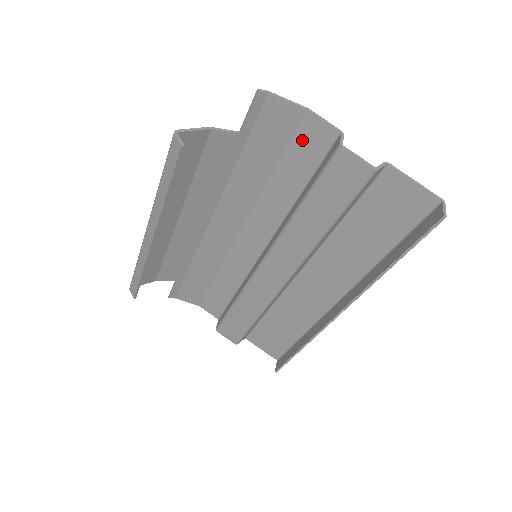
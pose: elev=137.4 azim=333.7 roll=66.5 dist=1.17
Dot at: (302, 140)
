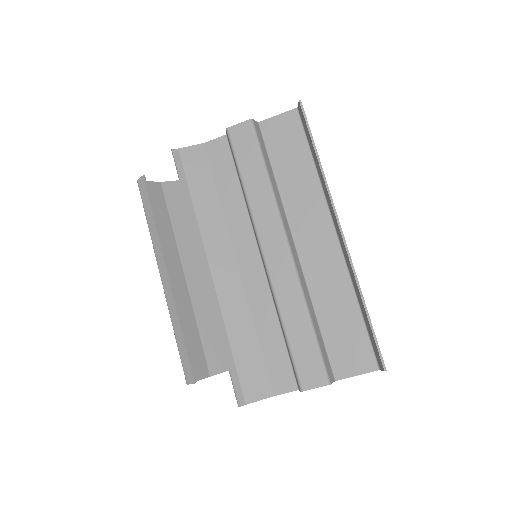
Dot at: (214, 159)
